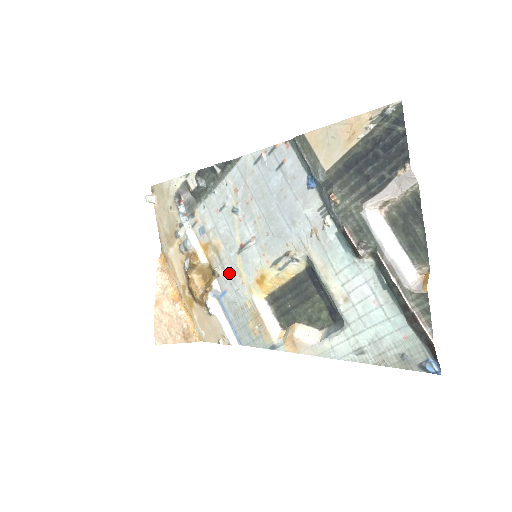
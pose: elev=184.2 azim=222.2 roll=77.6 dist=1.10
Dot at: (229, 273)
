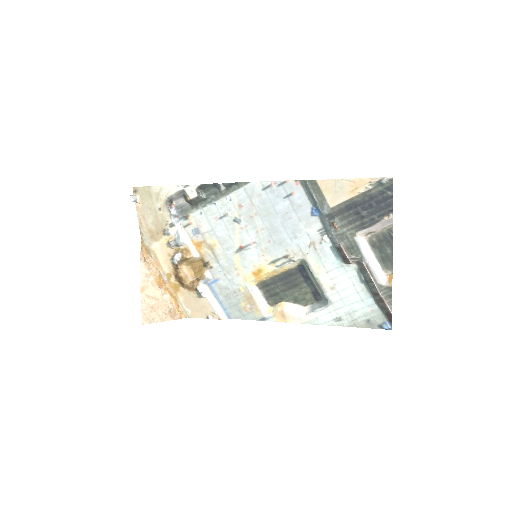
Dot at: (224, 266)
